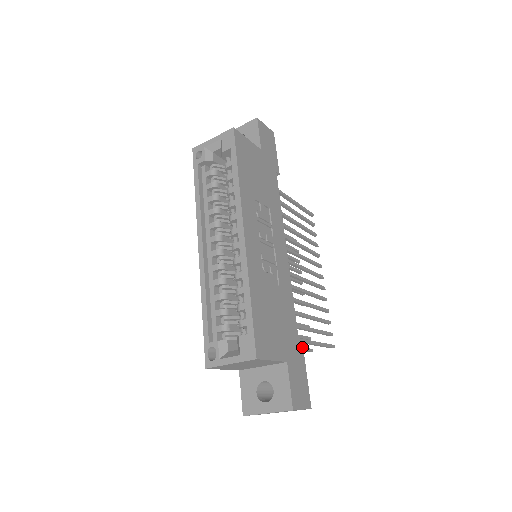
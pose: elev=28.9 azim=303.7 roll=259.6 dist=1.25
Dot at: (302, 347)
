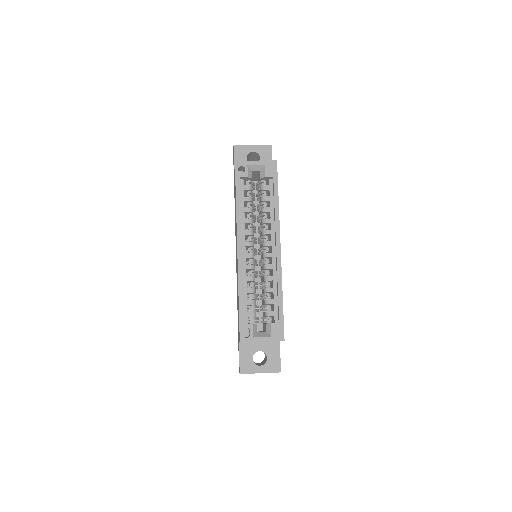
Dot at: occluded
